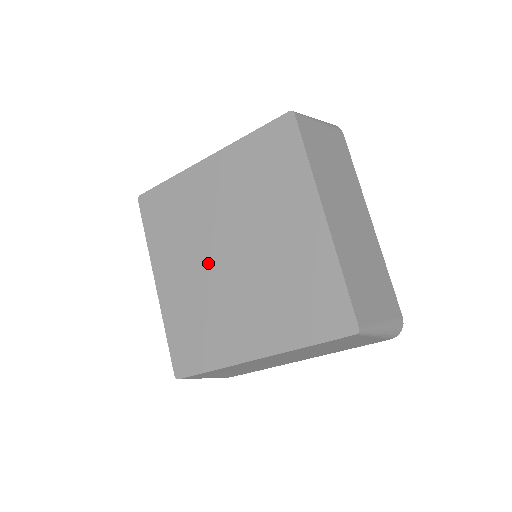
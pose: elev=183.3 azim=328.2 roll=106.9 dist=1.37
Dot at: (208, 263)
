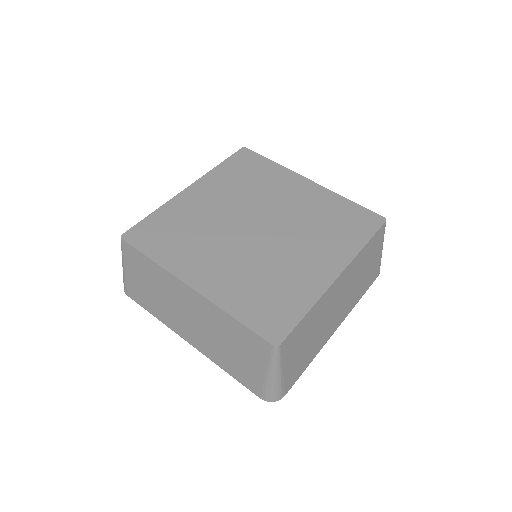
Dot at: (241, 243)
